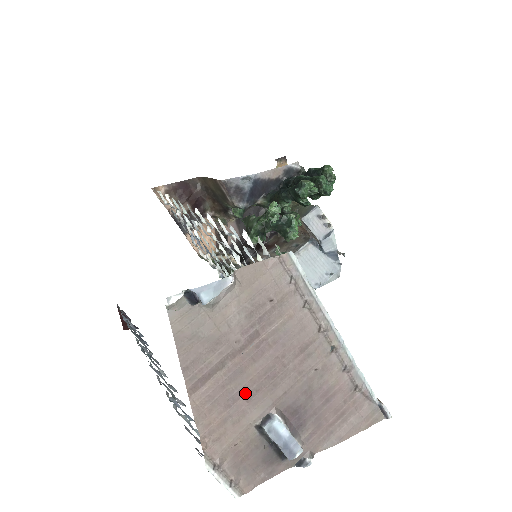
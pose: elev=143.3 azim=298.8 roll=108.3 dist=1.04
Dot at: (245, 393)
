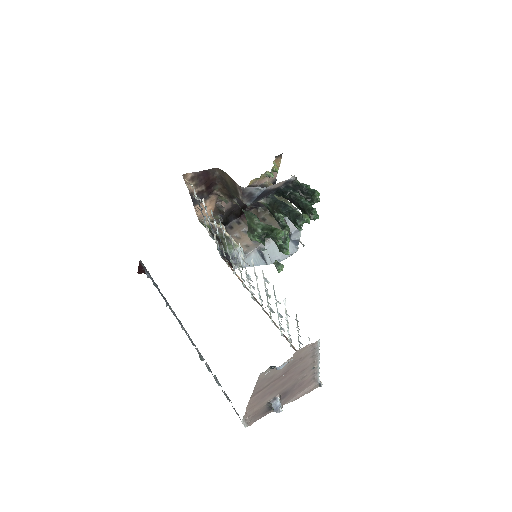
Dot at: (271, 392)
